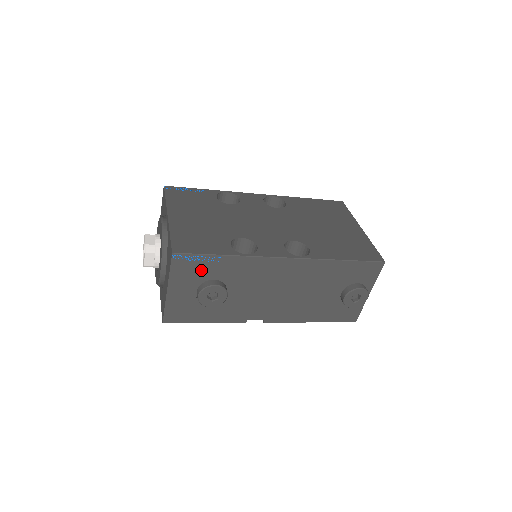
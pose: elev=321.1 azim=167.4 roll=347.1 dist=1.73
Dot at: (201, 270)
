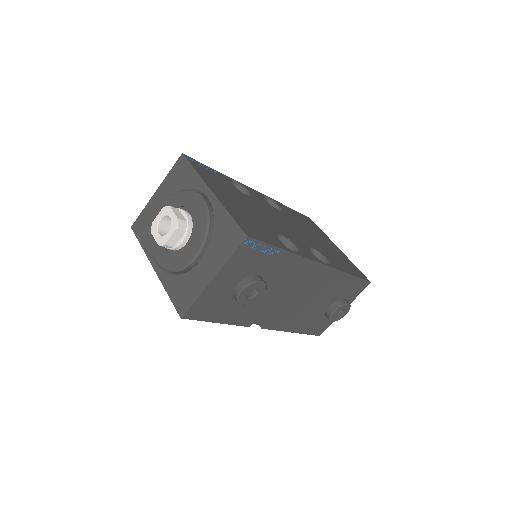
Dot at: (256, 262)
